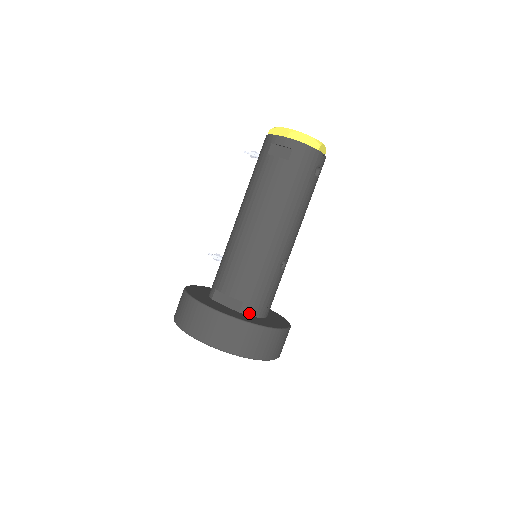
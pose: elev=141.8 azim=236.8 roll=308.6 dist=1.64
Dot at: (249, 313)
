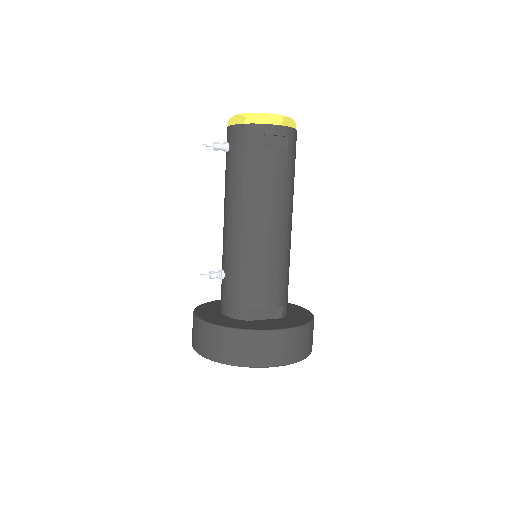
Dot at: (286, 313)
